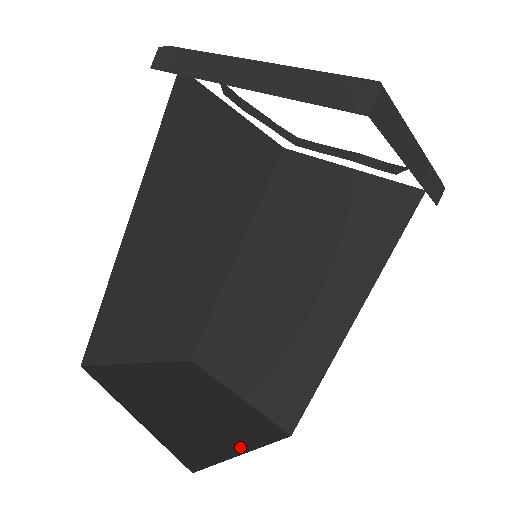
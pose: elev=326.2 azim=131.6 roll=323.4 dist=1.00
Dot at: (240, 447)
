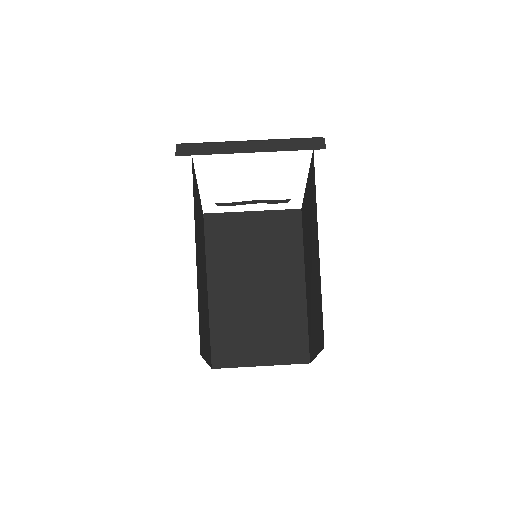
Dot at: occluded
